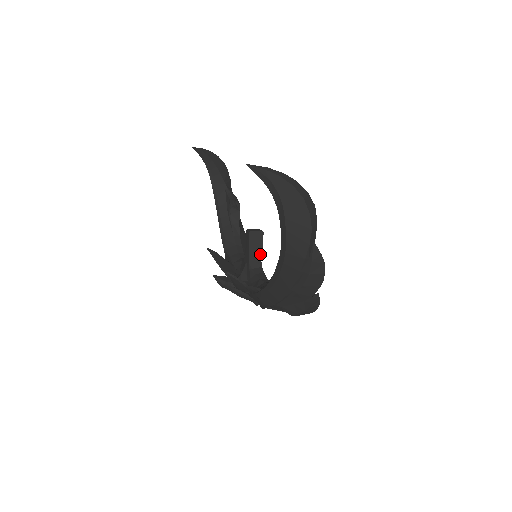
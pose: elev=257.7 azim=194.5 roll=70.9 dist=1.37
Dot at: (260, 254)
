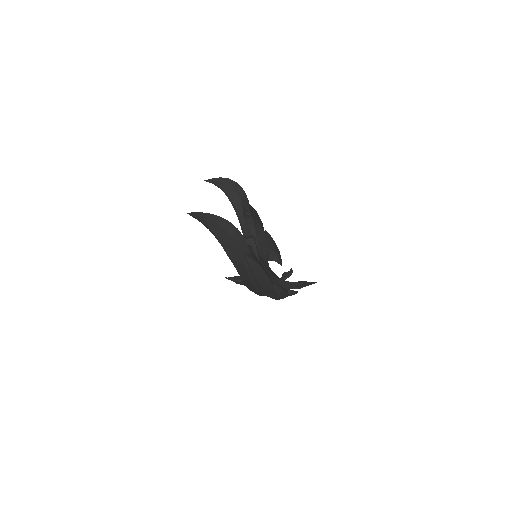
Dot at: (256, 255)
